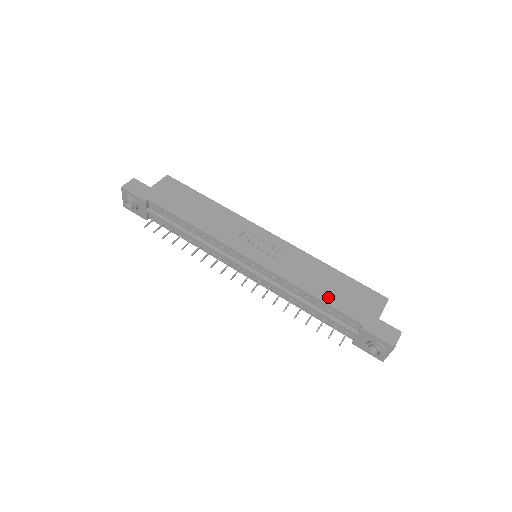
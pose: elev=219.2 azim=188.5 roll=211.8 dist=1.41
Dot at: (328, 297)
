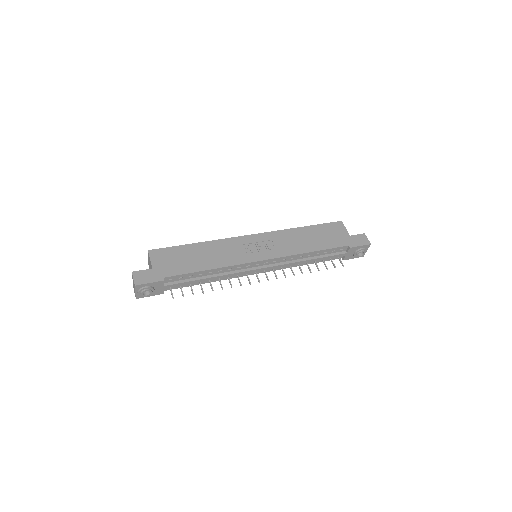
Dot at: (320, 246)
